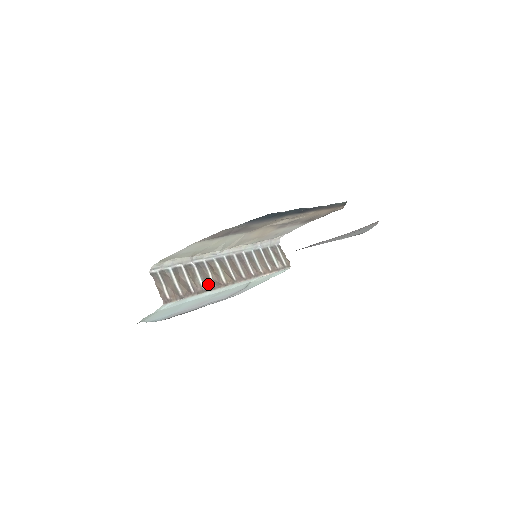
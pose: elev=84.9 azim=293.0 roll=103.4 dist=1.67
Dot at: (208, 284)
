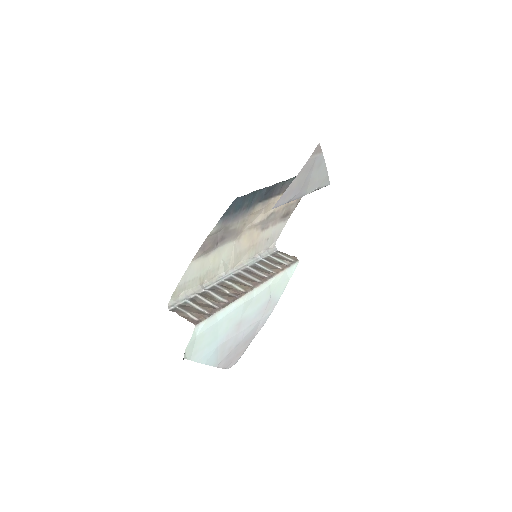
Dot at: (228, 297)
